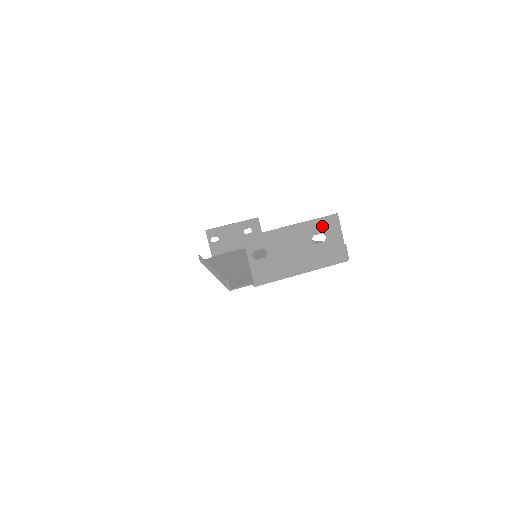
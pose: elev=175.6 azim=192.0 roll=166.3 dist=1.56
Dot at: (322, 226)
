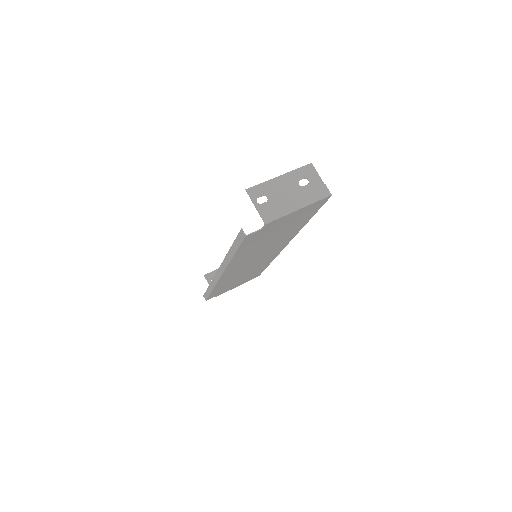
Dot at: (303, 173)
